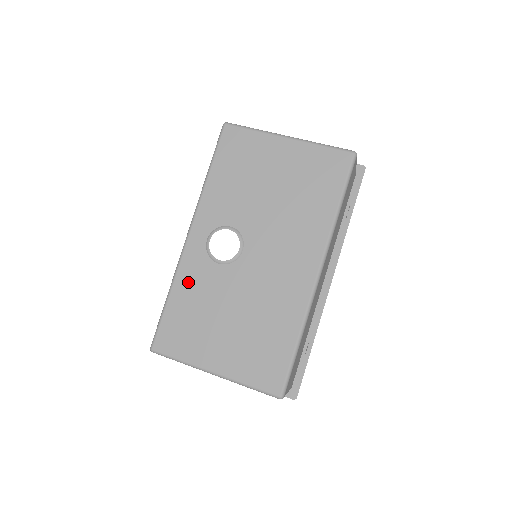
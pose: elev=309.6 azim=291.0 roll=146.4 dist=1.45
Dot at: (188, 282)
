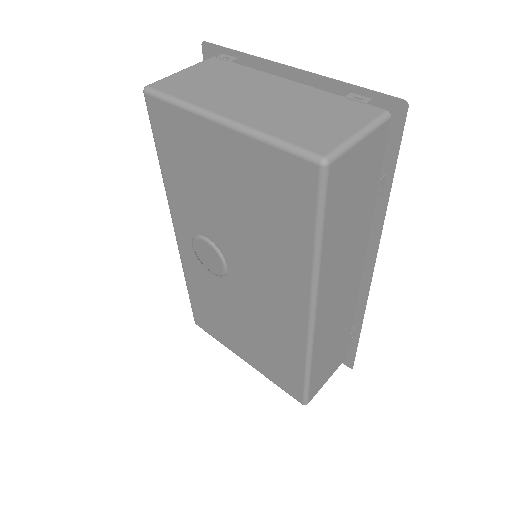
Dot at: (195, 281)
